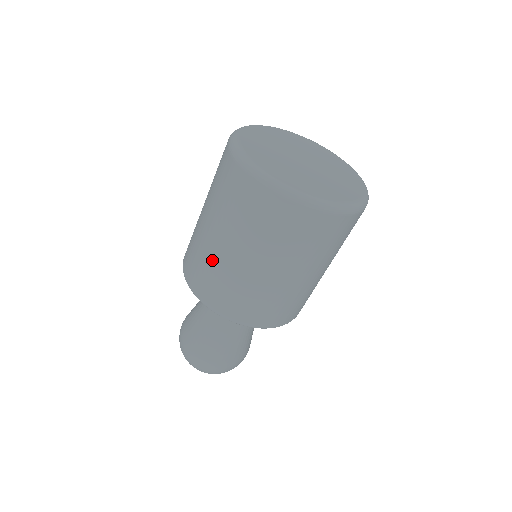
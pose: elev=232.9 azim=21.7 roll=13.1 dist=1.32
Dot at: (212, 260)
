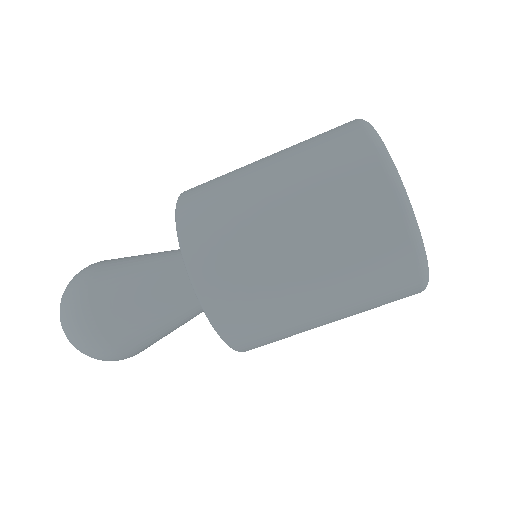
Dot at: (280, 303)
